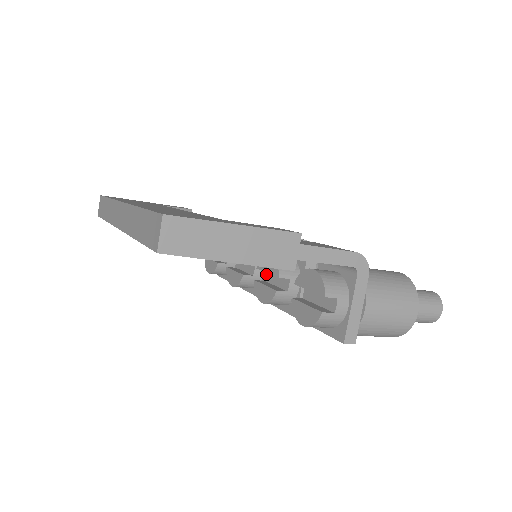
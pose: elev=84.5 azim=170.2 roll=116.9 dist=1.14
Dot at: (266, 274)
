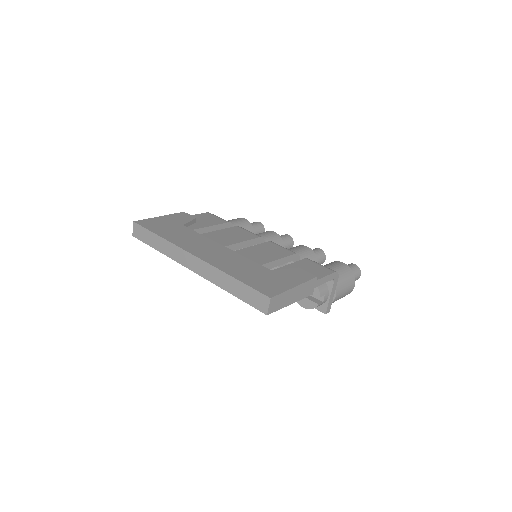
Dot at: occluded
